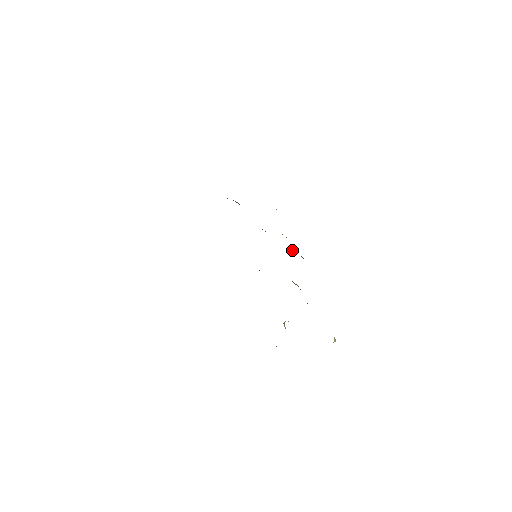
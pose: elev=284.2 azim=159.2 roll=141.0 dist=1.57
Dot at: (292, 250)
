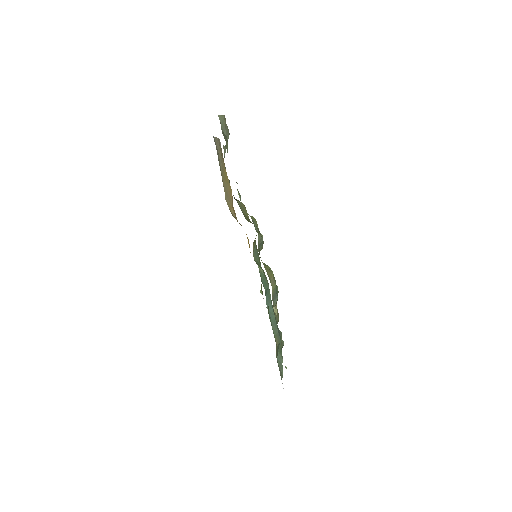
Dot at: (257, 229)
